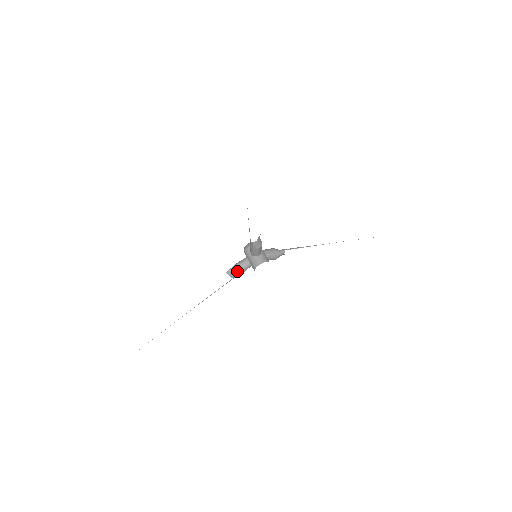
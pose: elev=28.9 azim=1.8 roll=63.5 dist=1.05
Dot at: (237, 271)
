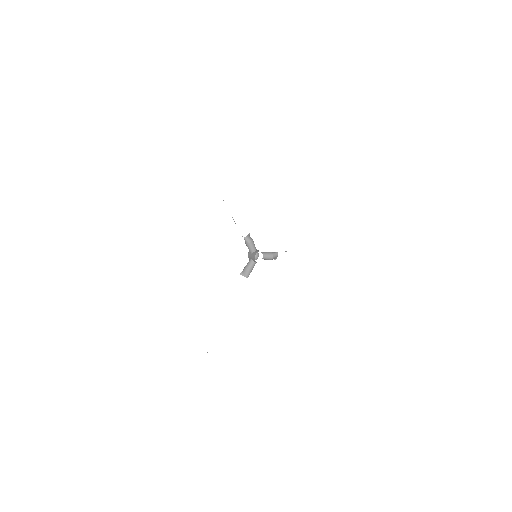
Dot at: (246, 269)
